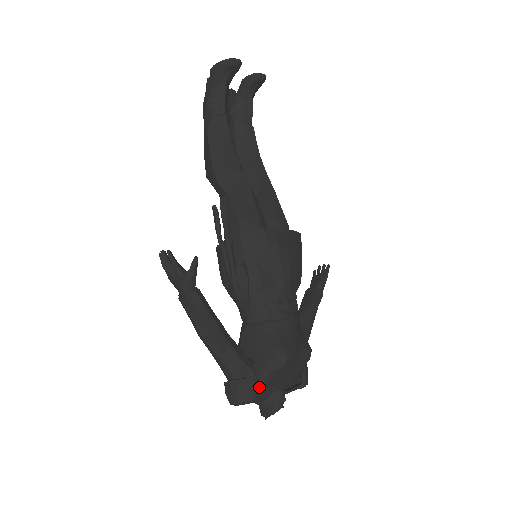
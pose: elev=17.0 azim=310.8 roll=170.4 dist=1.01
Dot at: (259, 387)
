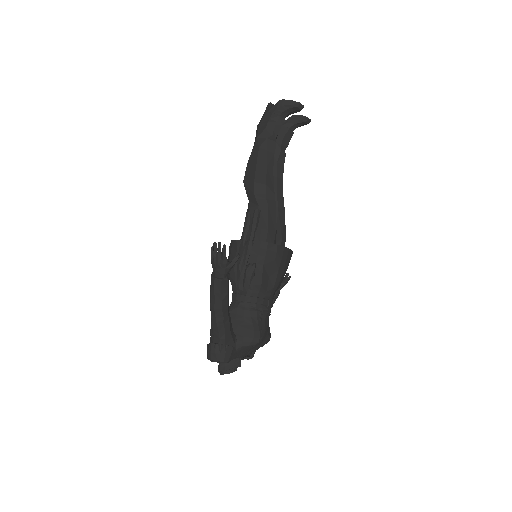
Dot at: (233, 354)
